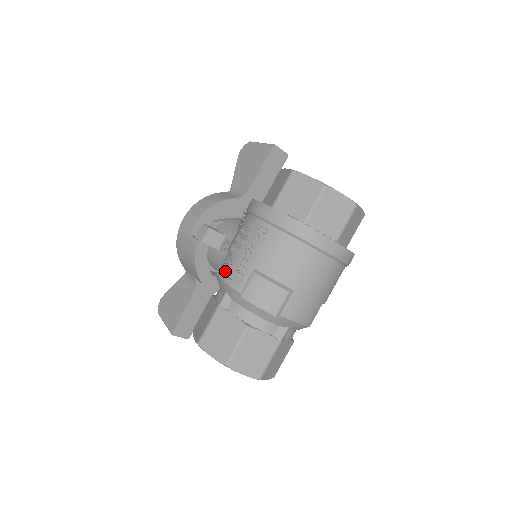
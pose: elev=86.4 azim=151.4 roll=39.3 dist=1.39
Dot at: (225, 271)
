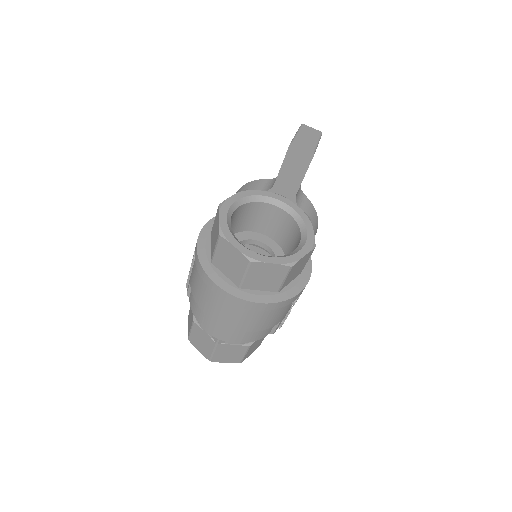
Dot at: occluded
